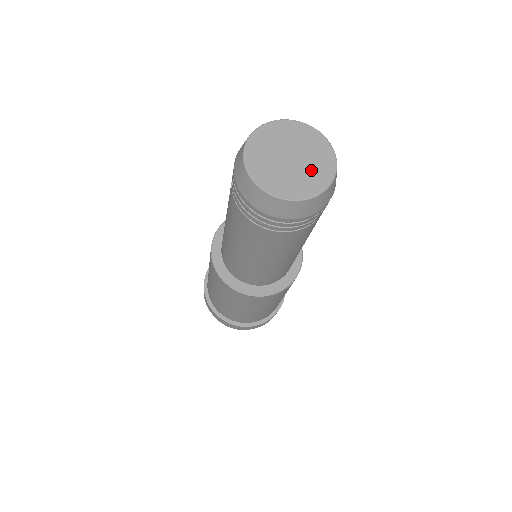
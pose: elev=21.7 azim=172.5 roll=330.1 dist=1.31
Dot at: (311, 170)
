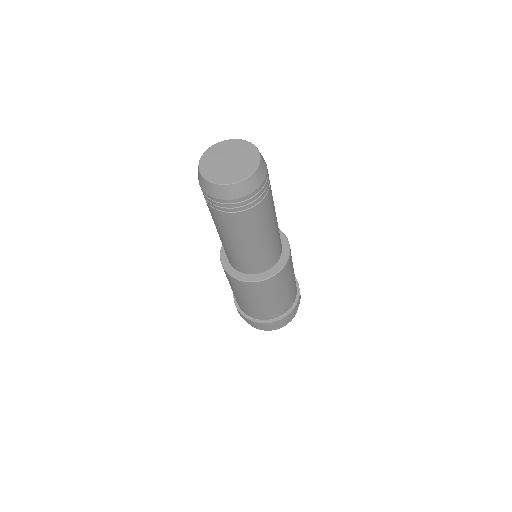
Dot at: (241, 166)
